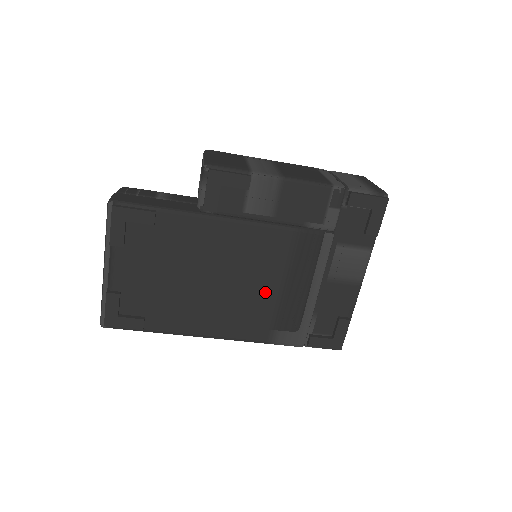
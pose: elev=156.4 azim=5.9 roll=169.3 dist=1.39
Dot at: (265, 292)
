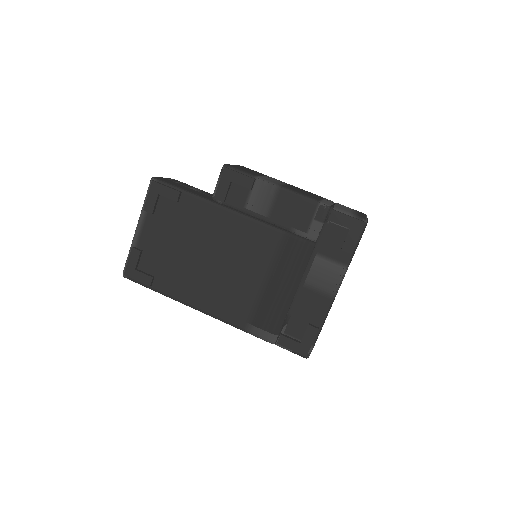
Dot at: (250, 282)
